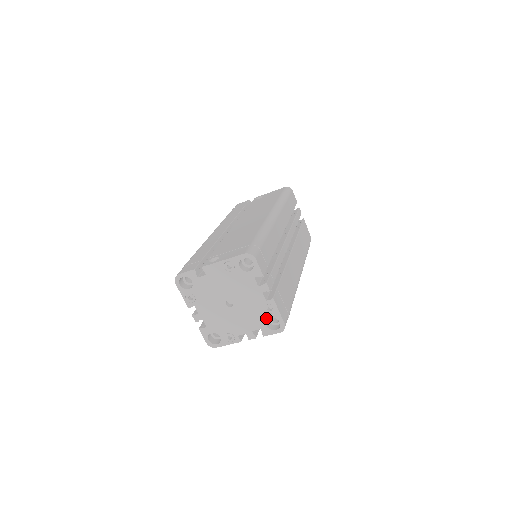
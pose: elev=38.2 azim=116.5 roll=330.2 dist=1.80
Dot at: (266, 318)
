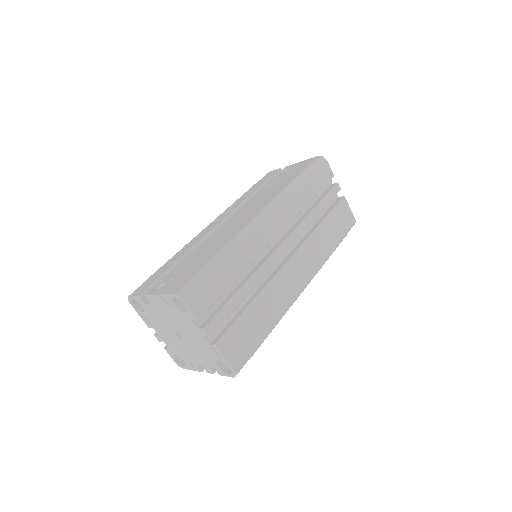
Dot at: (215, 360)
